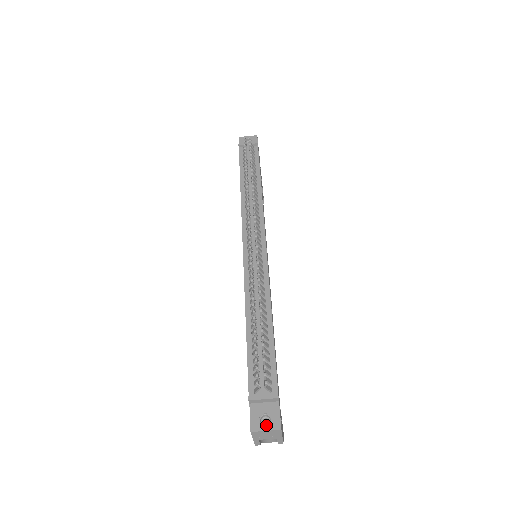
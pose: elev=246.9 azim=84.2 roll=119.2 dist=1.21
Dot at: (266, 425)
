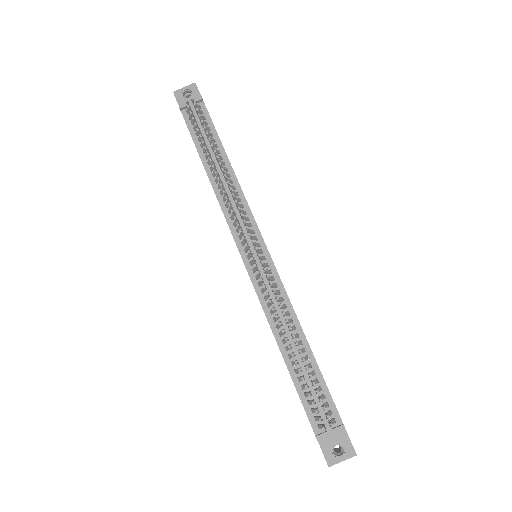
Dot at: (341, 455)
